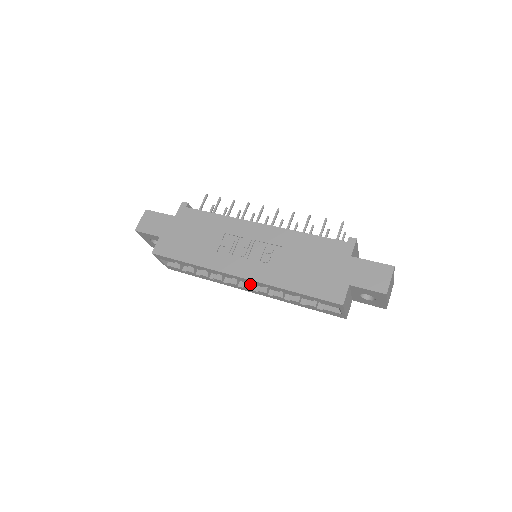
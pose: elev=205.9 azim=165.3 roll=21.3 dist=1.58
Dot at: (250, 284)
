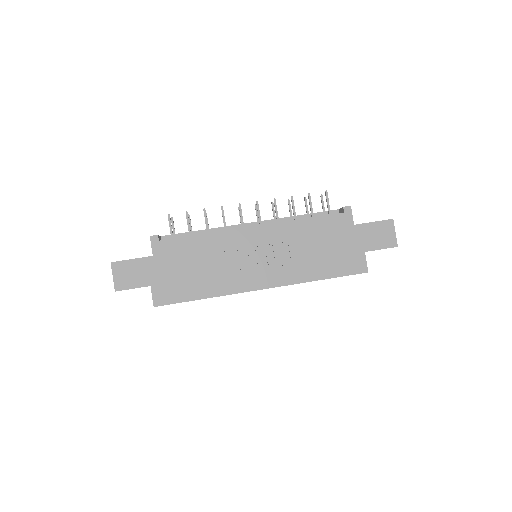
Dot at: occluded
